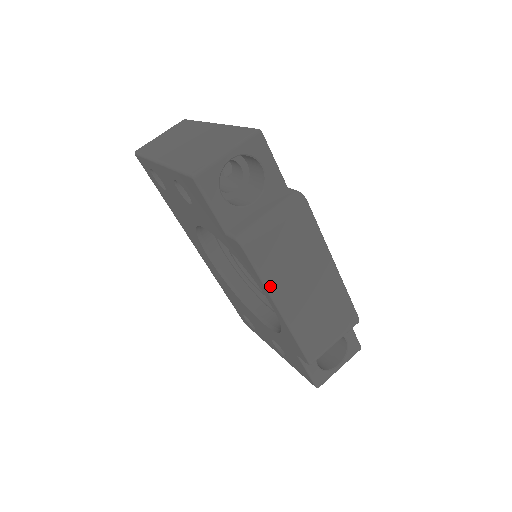
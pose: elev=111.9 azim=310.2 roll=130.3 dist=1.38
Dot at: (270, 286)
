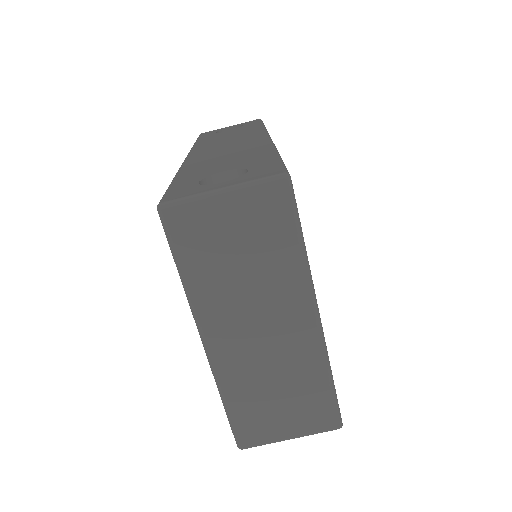
Dot at: occluded
